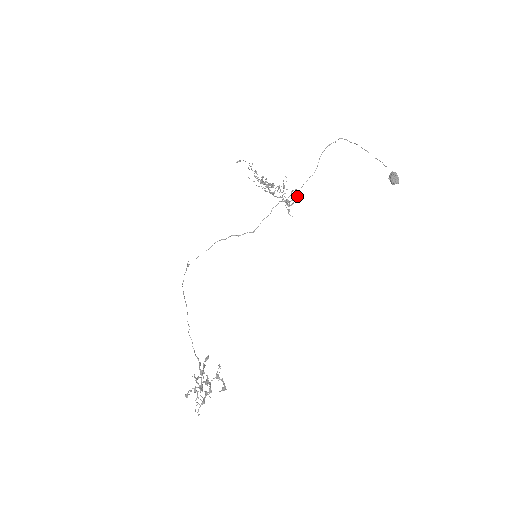
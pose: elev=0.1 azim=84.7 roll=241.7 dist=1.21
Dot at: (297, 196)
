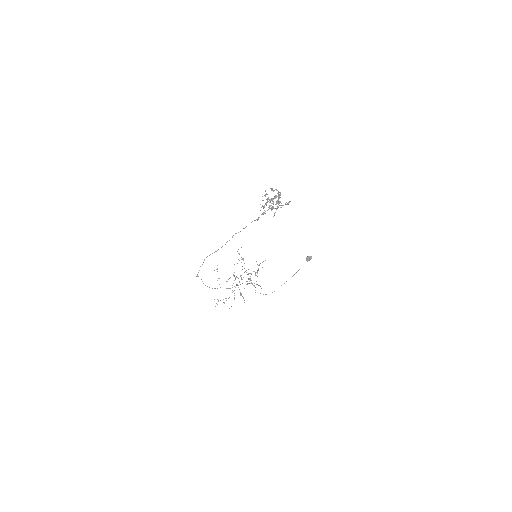
Dot at: occluded
